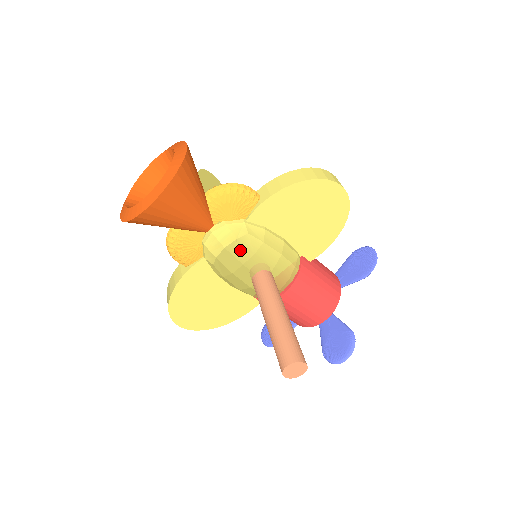
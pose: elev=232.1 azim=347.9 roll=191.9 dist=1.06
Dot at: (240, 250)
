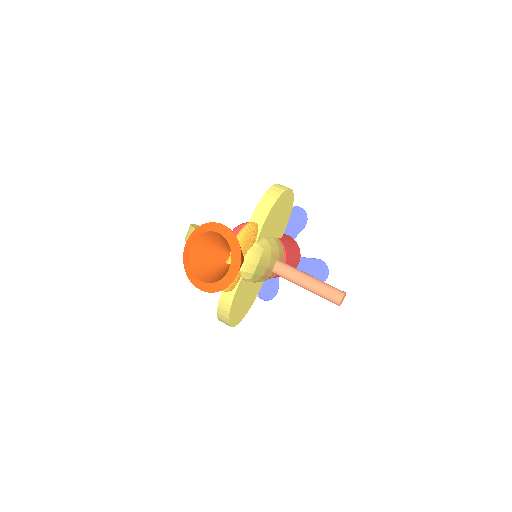
Dot at: (264, 260)
